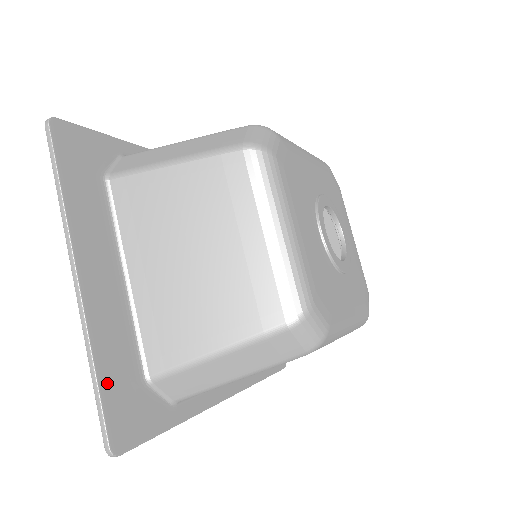
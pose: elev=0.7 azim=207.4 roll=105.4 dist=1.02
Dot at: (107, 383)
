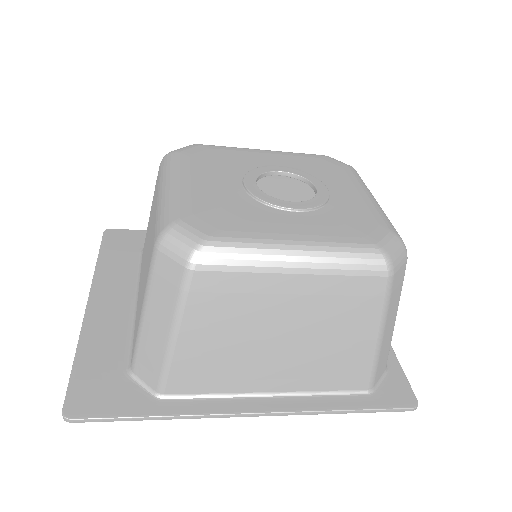
Dot at: (83, 366)
